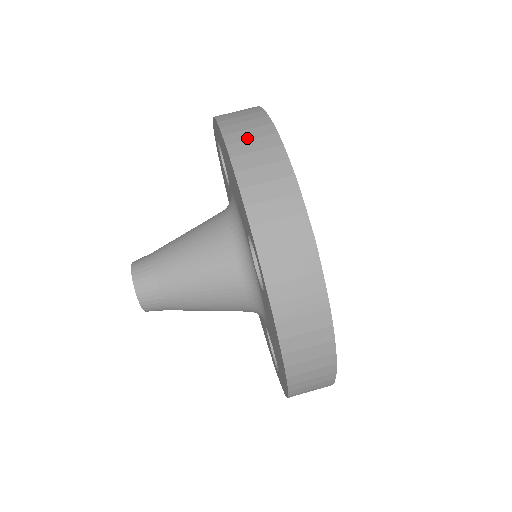
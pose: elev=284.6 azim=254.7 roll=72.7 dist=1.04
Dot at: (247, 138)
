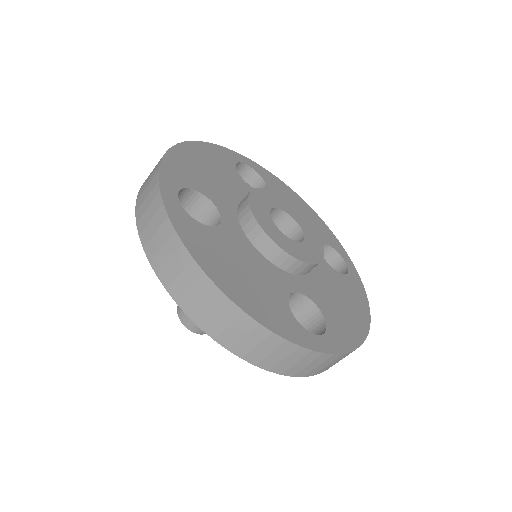
Dot at: (210, 315)
